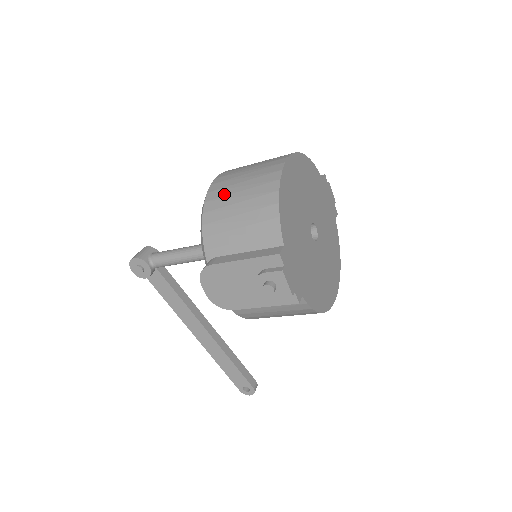
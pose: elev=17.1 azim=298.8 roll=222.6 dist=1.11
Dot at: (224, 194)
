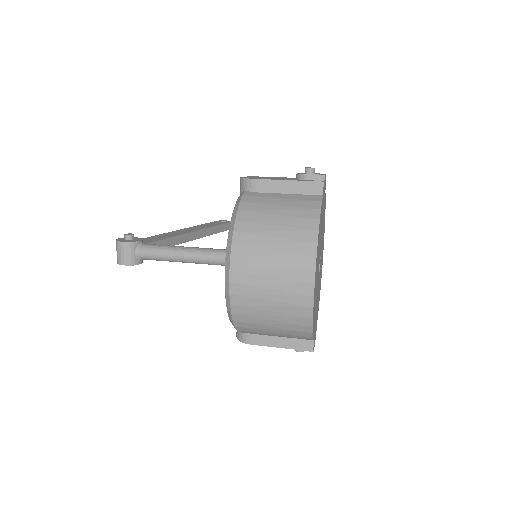
Dot at: (253, 313)
